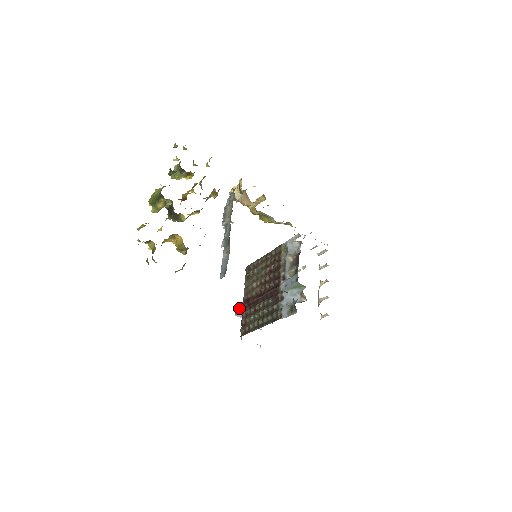
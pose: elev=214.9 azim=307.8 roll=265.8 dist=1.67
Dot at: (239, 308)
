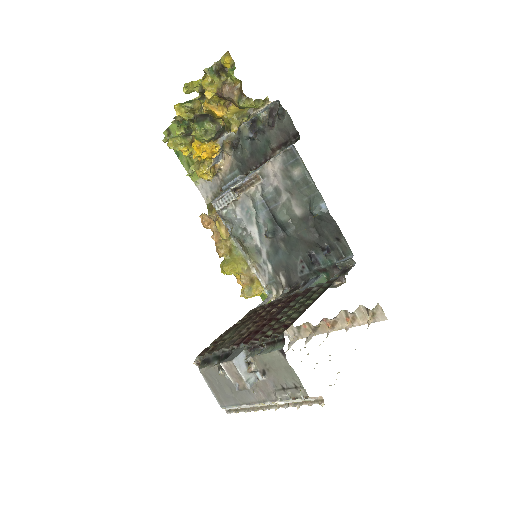
Dot at: (233, 353)
